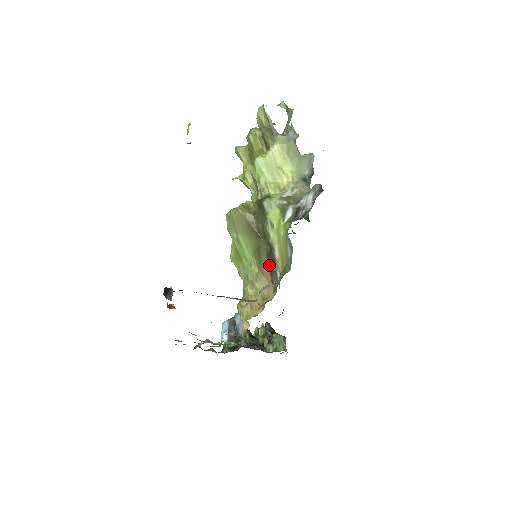
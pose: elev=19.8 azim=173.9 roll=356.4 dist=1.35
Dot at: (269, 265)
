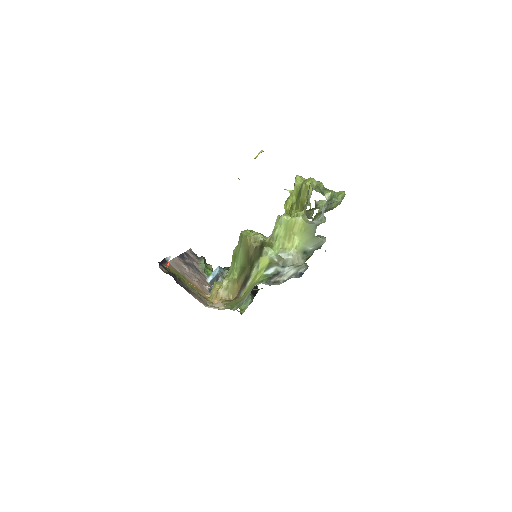
Dot at: (243, 282)
